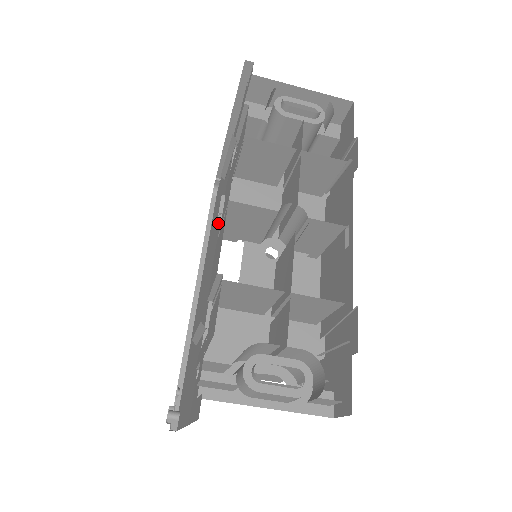
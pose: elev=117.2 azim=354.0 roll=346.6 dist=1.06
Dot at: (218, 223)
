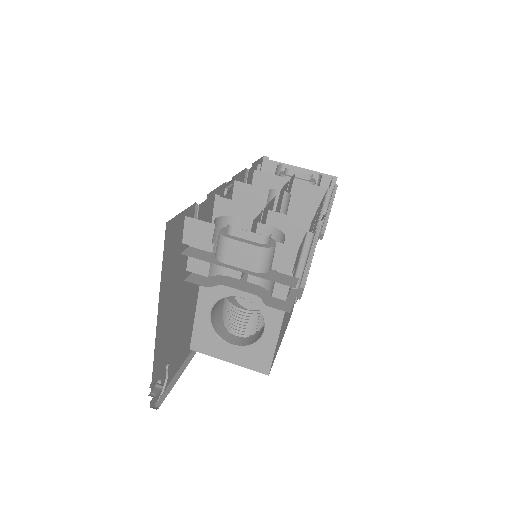
Dot at: occluded
